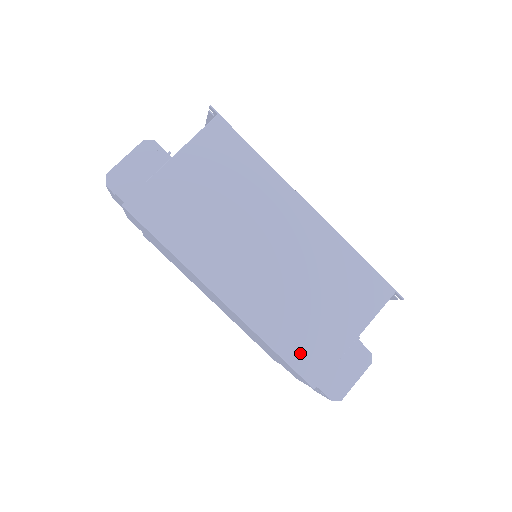
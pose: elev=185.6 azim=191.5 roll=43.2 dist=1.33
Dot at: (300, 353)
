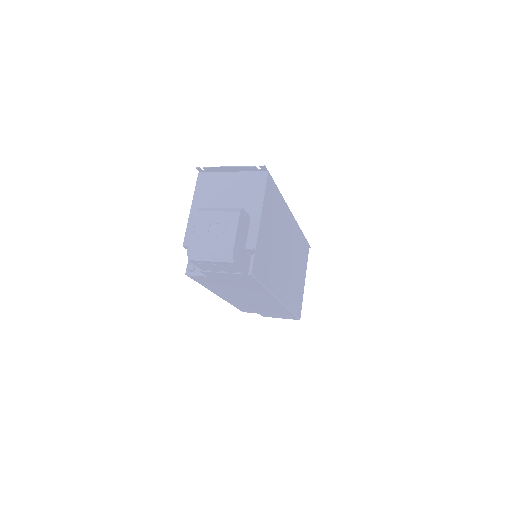
Dot at: (297, 306)
